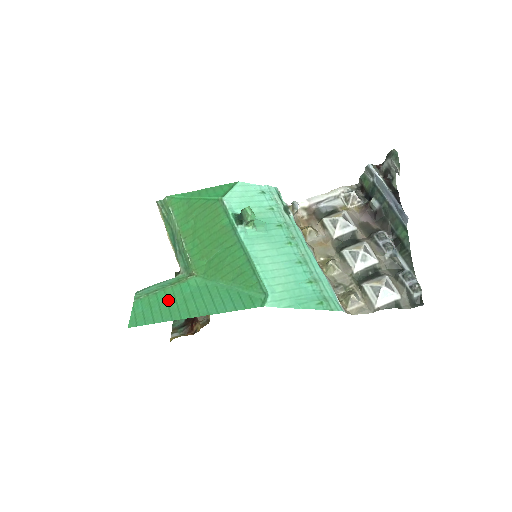
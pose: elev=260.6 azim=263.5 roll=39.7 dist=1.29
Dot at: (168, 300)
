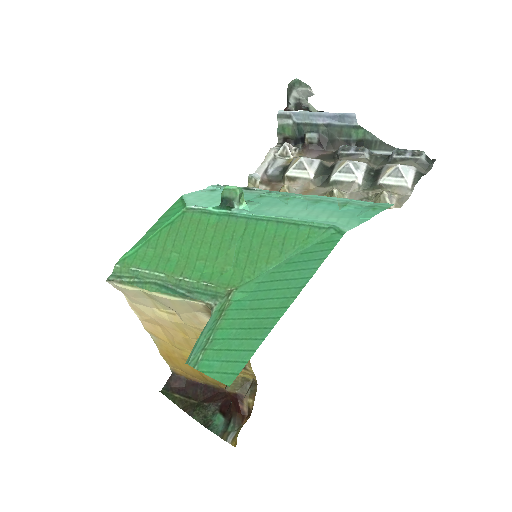
Dot at: (237, 327)
